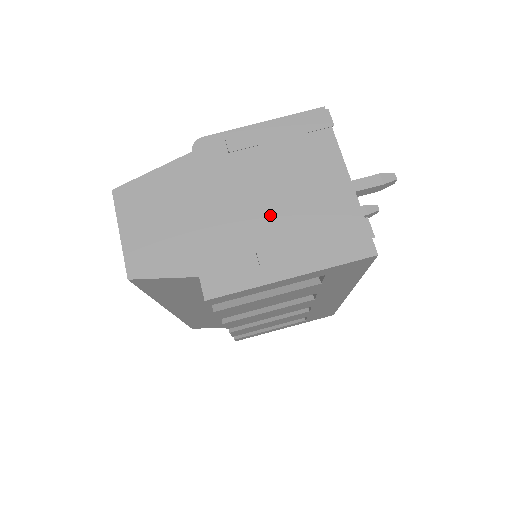
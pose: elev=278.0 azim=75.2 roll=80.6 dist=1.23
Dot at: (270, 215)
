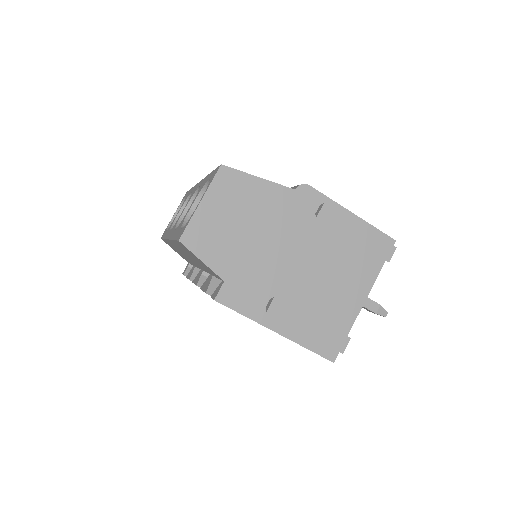
Dot at: (301, 281)
